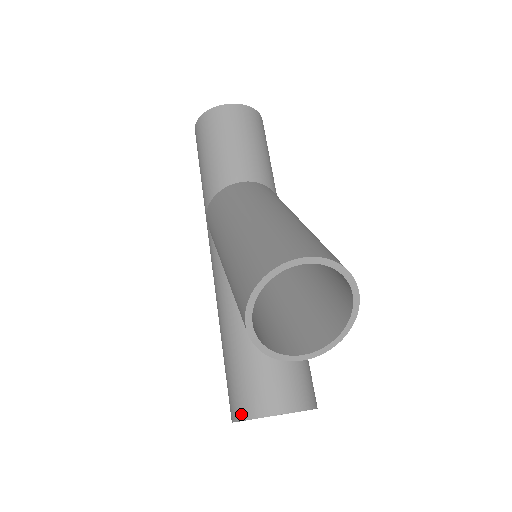
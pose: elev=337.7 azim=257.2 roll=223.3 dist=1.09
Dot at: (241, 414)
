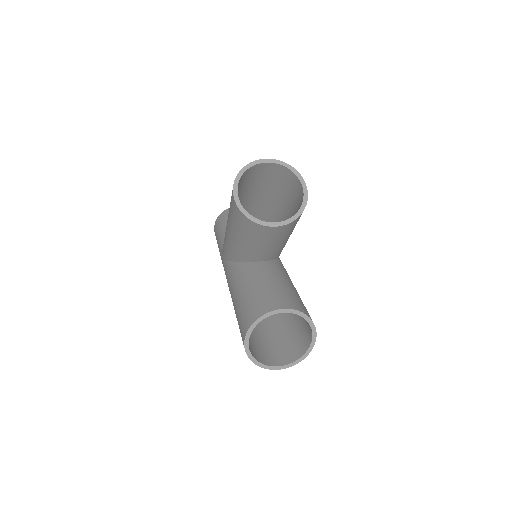
Dot at: (249, 324)
